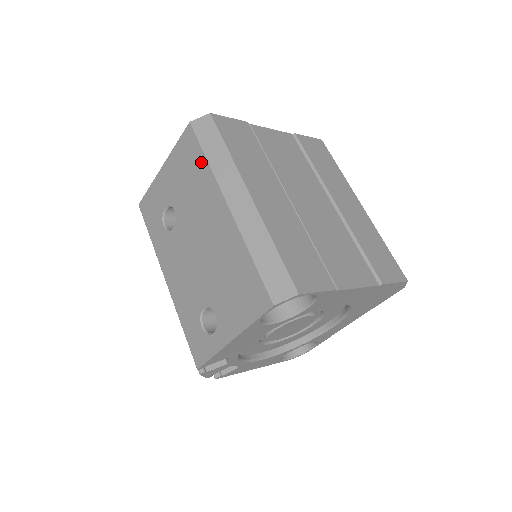
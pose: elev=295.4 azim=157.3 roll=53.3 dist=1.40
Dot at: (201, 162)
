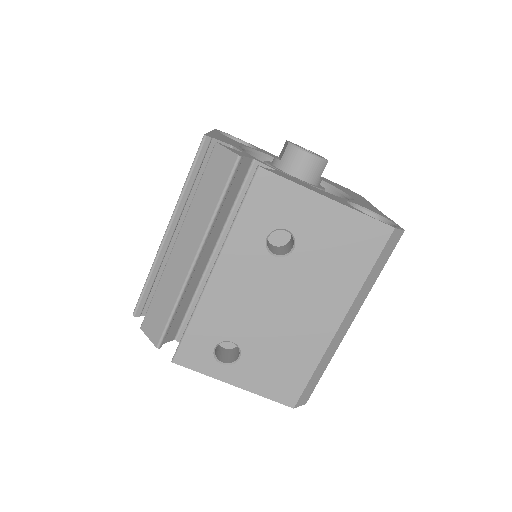
Dot at: (363, 269)
